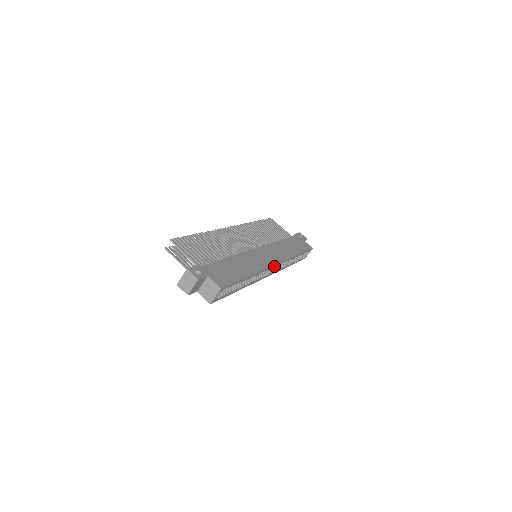
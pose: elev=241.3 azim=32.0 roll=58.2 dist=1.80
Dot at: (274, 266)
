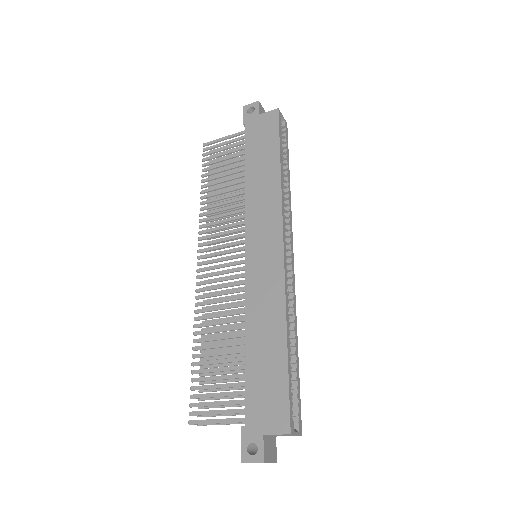
Dot at: (284, 249)
